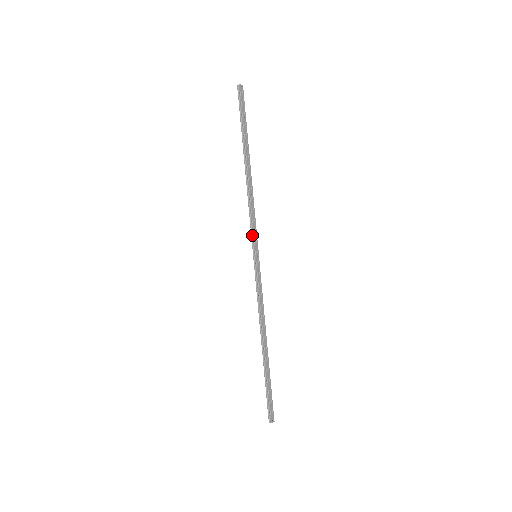
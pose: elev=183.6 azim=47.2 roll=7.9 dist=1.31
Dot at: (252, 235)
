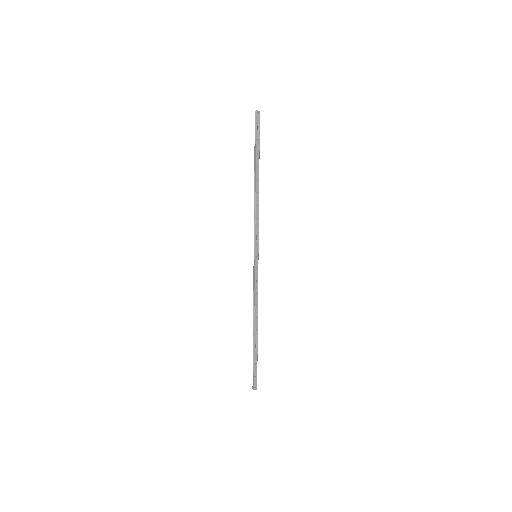
Dot at: (254, 238)
